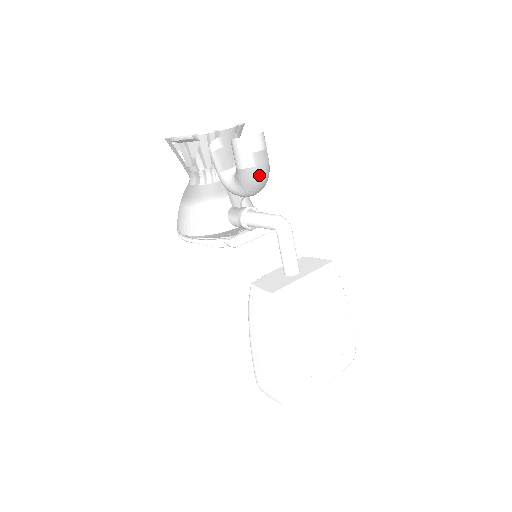
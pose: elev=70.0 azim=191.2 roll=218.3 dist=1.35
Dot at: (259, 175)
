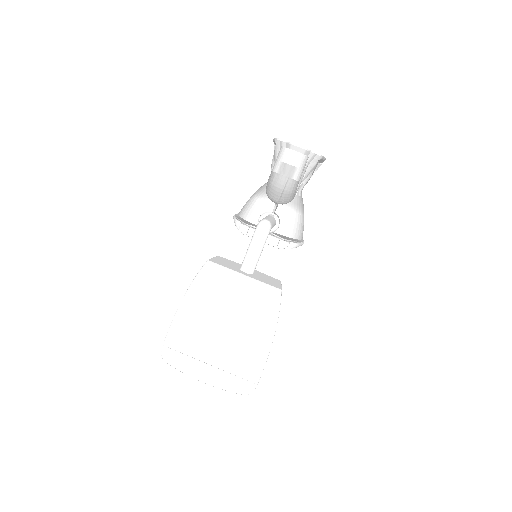
Dot at: (278, 182)
